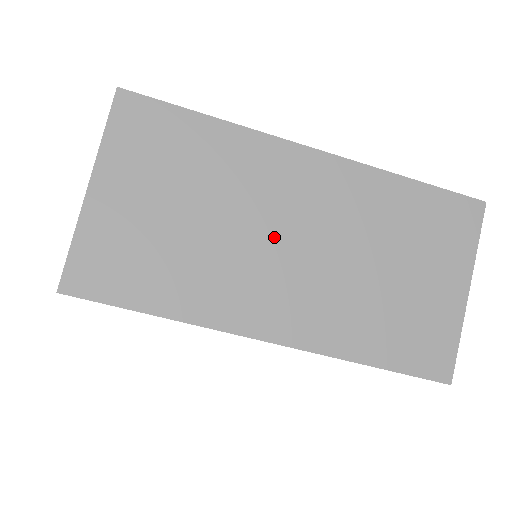
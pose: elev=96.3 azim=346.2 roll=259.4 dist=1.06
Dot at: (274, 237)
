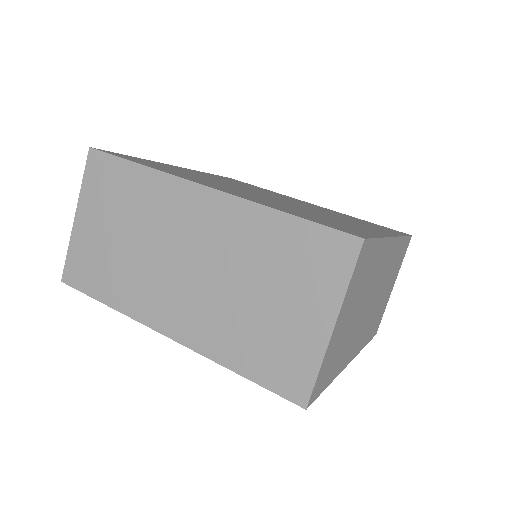
Dot at: (370, 302)
